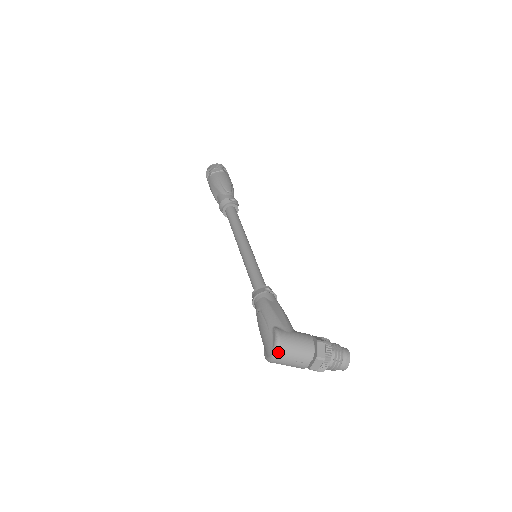
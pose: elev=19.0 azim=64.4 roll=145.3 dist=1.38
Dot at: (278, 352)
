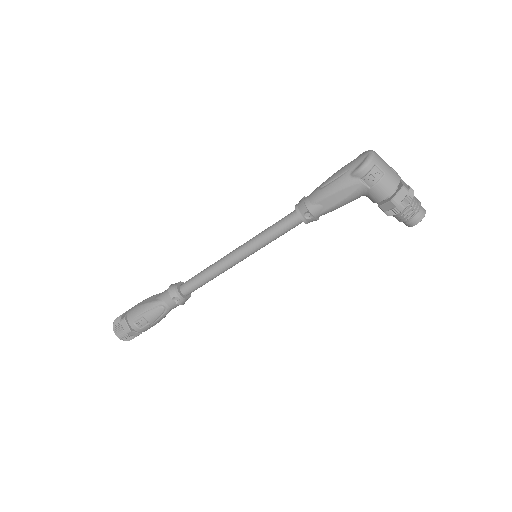
Dot at: (373, 151)
